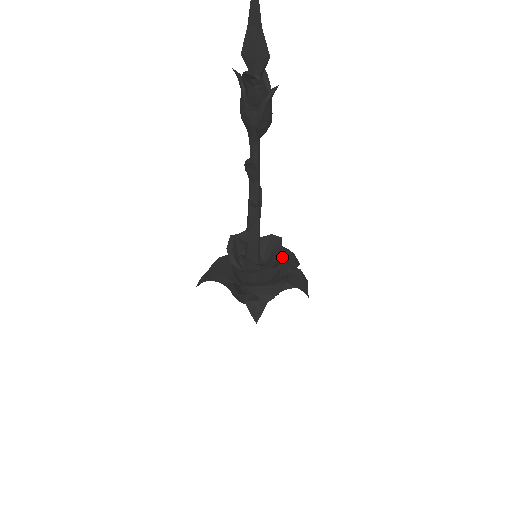
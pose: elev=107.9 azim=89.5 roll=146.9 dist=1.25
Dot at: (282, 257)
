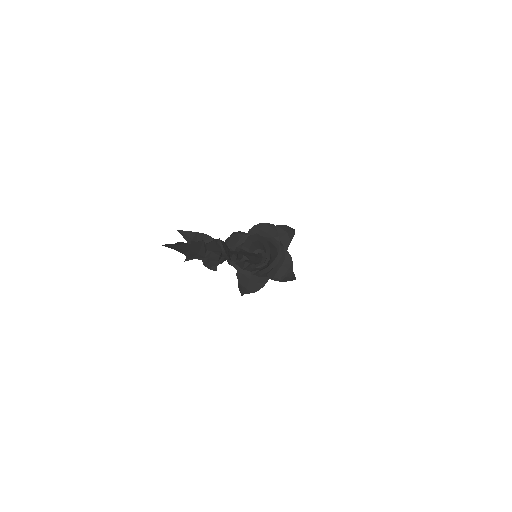
Dot at: (270, 243)
